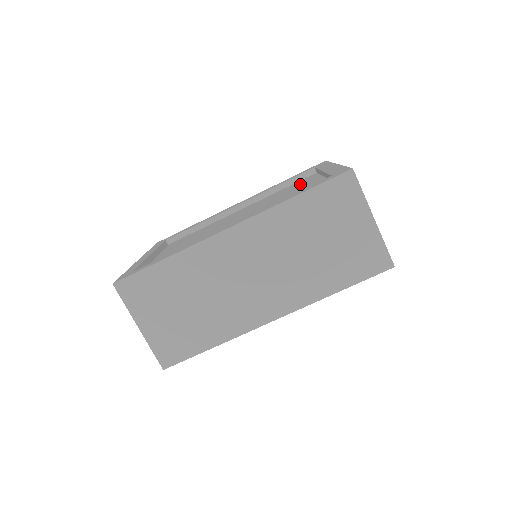
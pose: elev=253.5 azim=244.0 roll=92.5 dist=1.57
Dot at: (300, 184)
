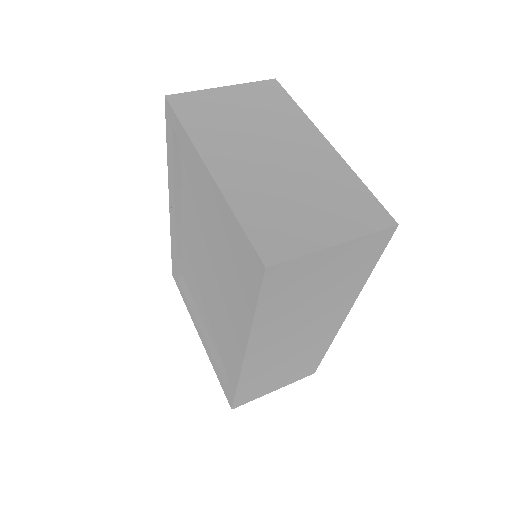
Dot at: (196, 180)
